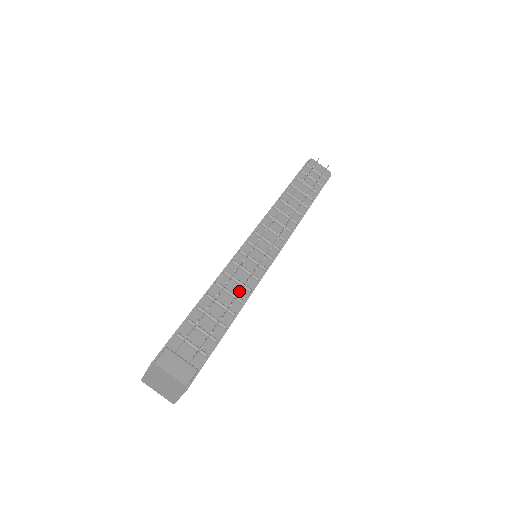
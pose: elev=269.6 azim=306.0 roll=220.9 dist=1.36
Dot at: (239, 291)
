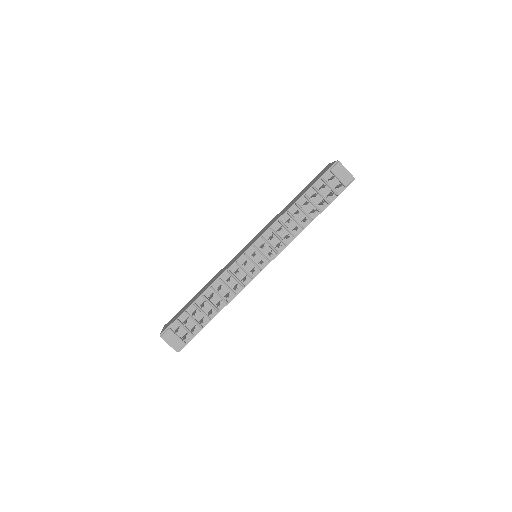
Dot at: (225, 296)
